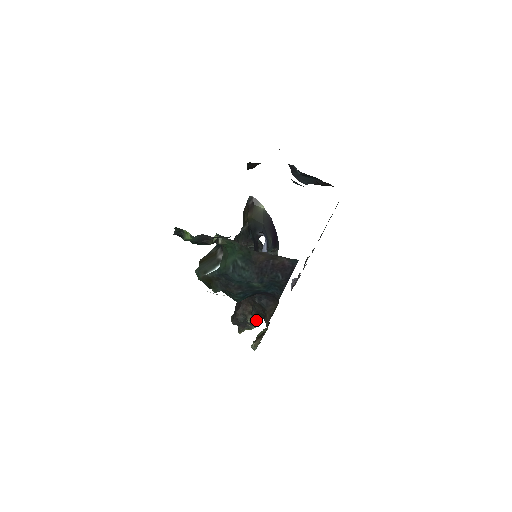
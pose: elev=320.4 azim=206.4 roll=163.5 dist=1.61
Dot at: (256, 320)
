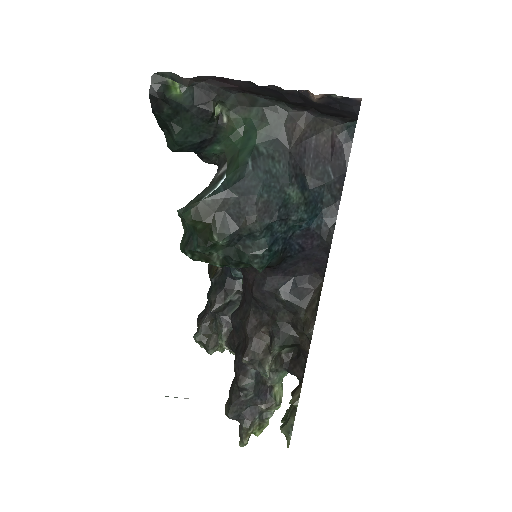
Dot at: (273, 391)
